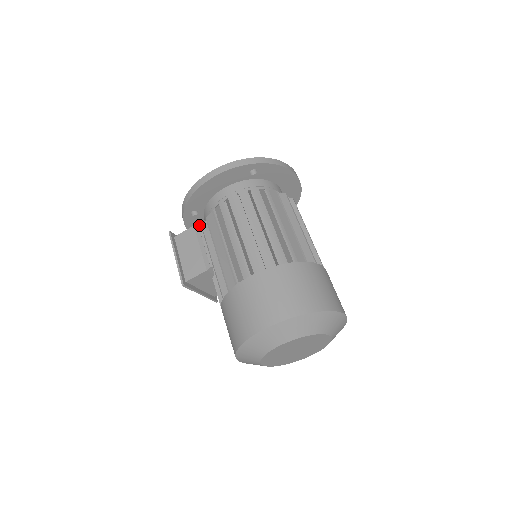
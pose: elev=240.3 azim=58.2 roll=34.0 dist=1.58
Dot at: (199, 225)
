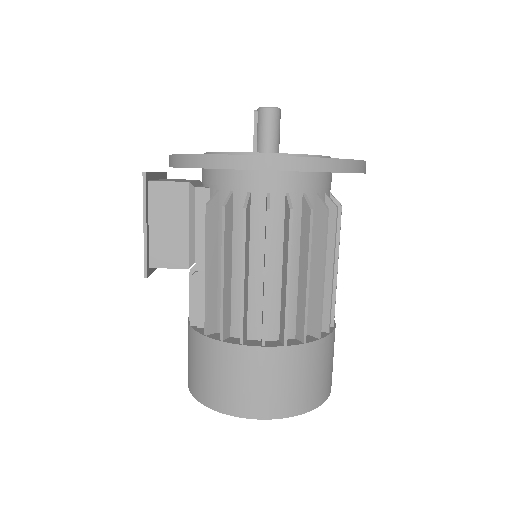
Dot at: occluded
